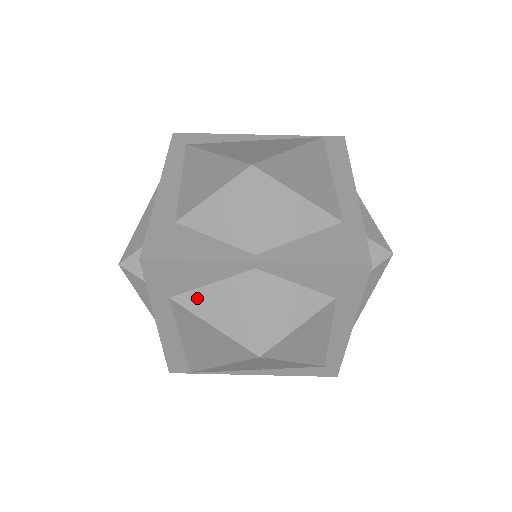
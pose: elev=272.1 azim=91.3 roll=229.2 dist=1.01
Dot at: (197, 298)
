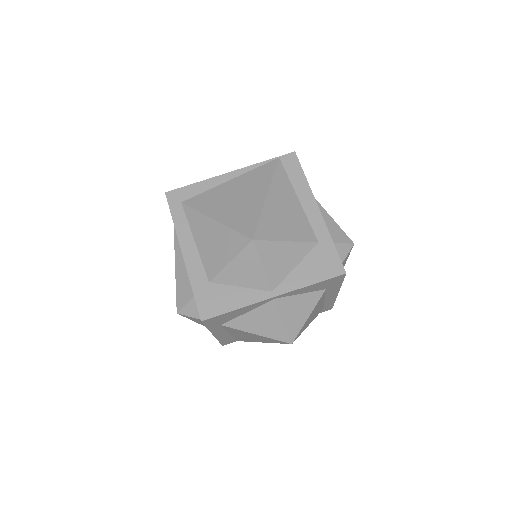
Dot at: (240, 322)
